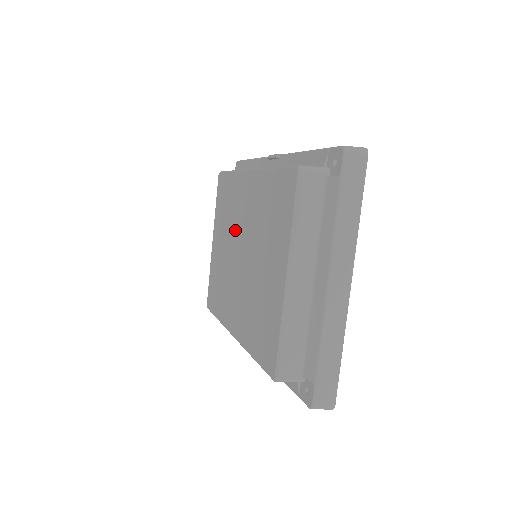
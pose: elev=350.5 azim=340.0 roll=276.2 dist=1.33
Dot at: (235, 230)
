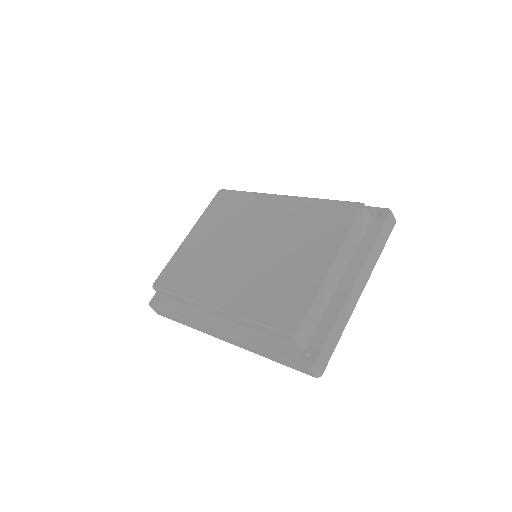
Dot at: (244, 230)
